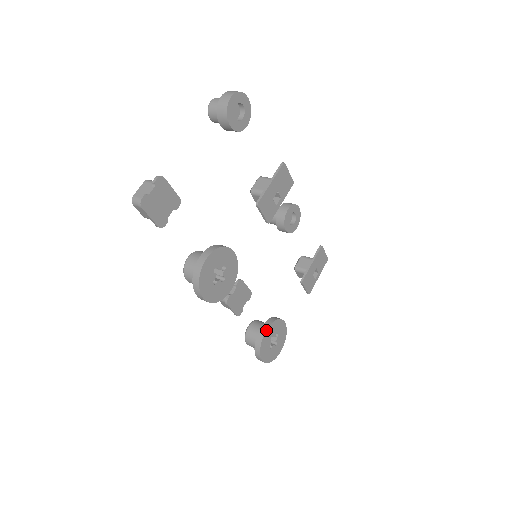
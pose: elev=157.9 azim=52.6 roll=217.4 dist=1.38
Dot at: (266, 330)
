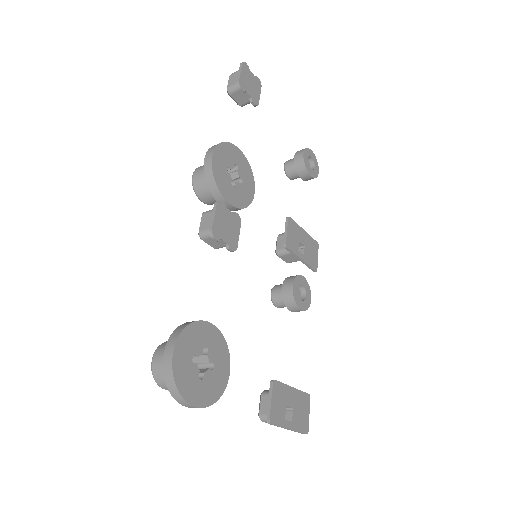
Dot at: (211, 323)
